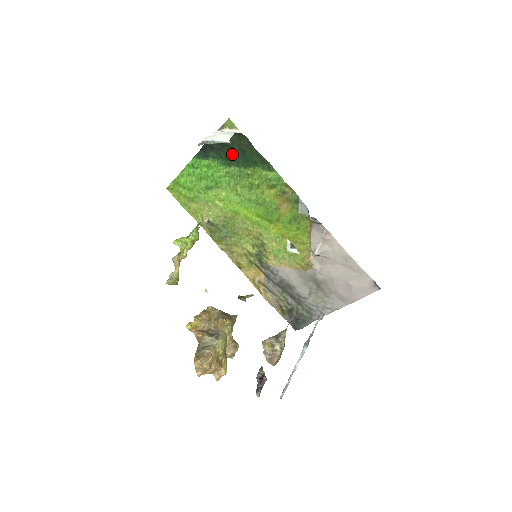
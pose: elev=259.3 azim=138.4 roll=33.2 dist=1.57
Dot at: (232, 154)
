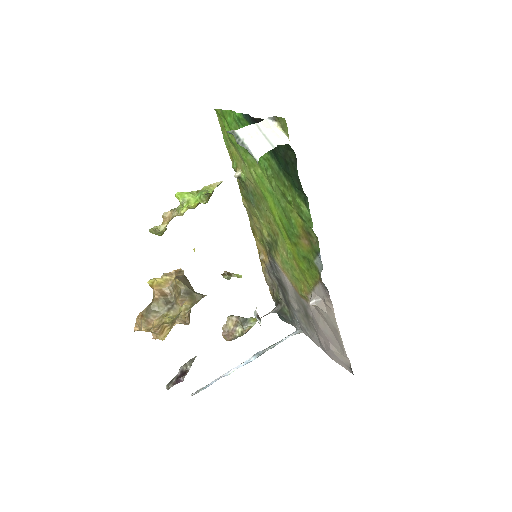
Dot at: (276, 152)
